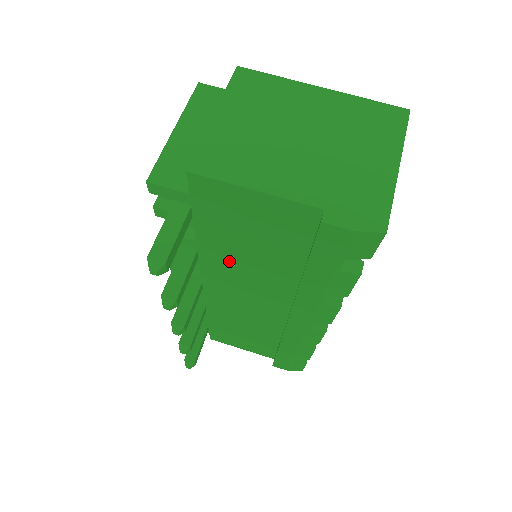
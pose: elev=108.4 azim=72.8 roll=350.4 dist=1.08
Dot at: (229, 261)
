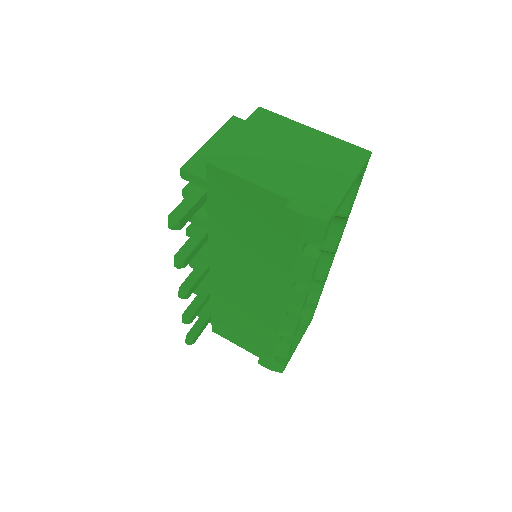
Dot at: (229, 244)
